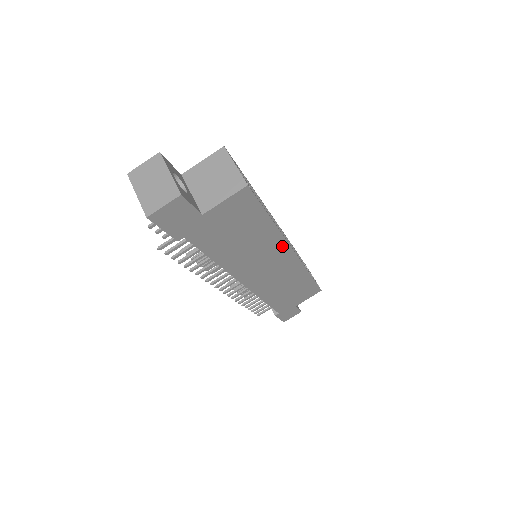
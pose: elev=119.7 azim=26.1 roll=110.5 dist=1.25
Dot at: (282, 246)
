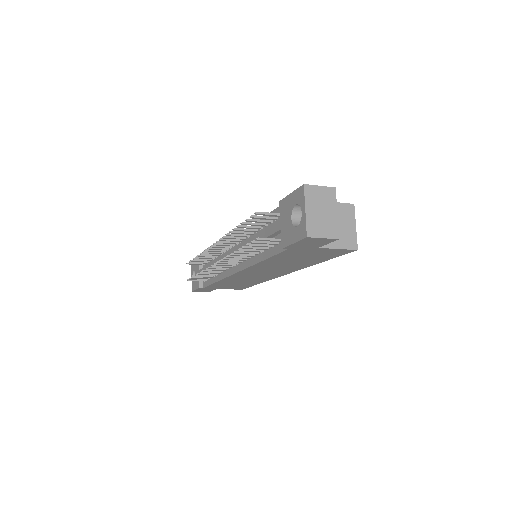
Dot at: (291, 270)
